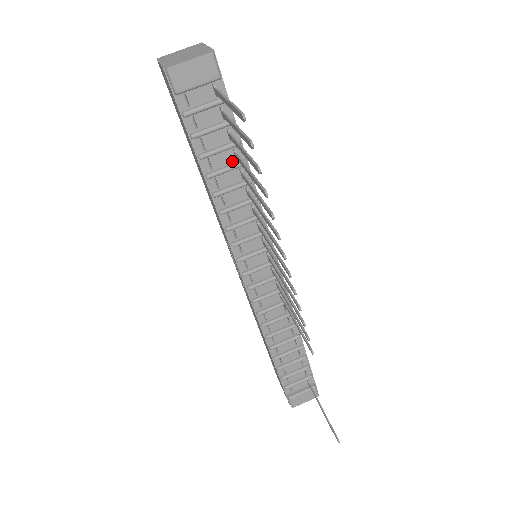
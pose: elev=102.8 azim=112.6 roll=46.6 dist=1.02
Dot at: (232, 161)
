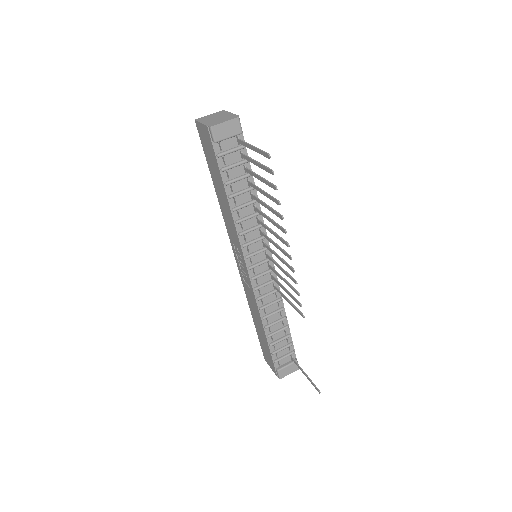
Dot at: (246, 187)
